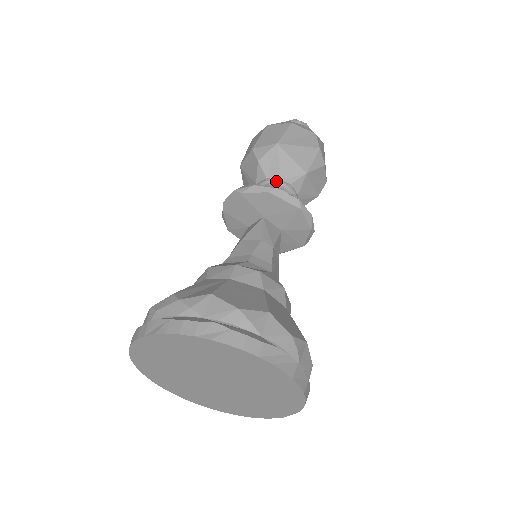
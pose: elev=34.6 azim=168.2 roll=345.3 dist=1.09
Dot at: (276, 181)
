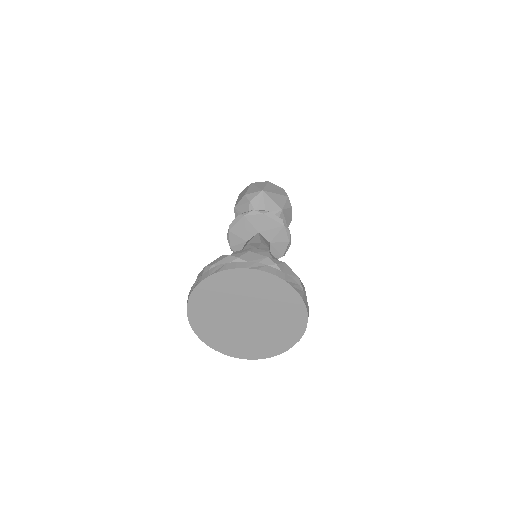
Dot at: occluded
